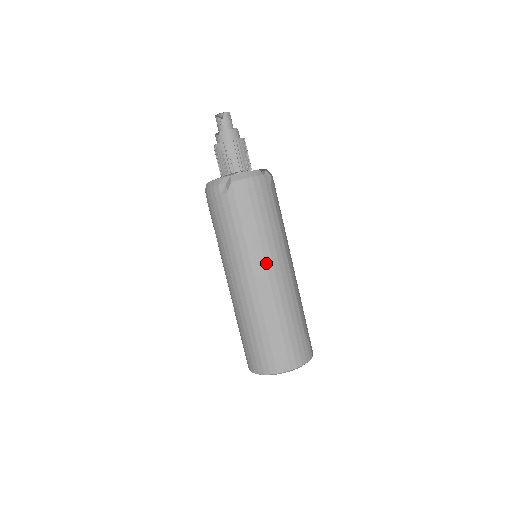
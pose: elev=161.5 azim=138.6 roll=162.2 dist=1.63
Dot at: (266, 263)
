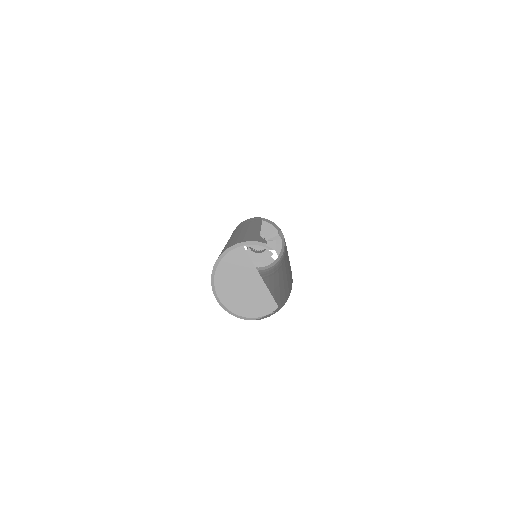
Dot at: occluded
